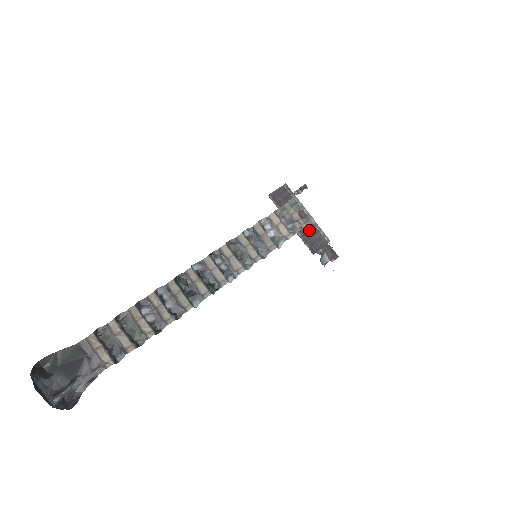
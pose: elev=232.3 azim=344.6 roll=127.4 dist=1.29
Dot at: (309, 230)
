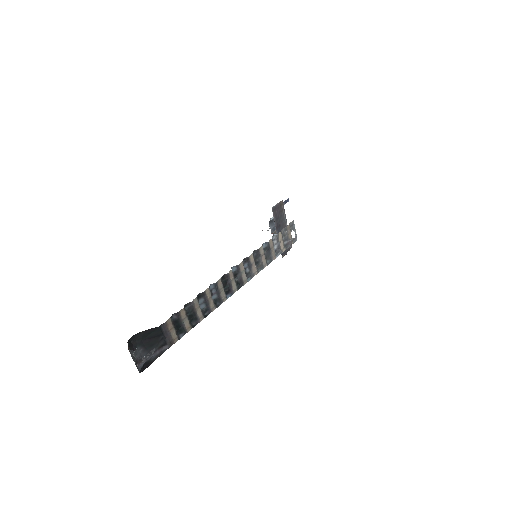
Dot at: occluded
